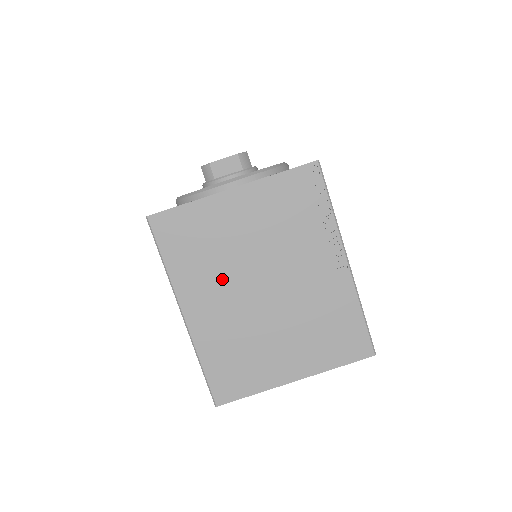
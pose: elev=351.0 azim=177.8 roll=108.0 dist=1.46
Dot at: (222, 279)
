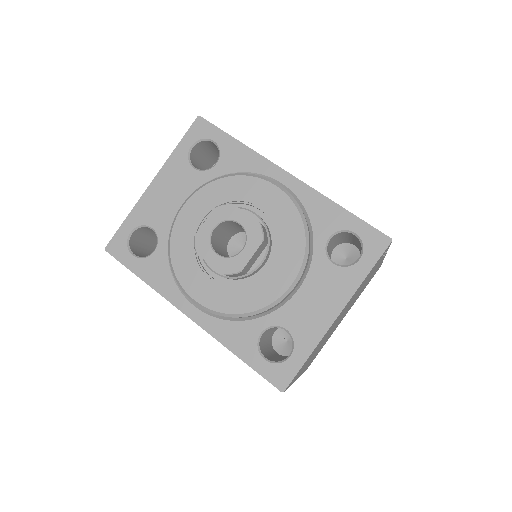
Dot at: occluded
